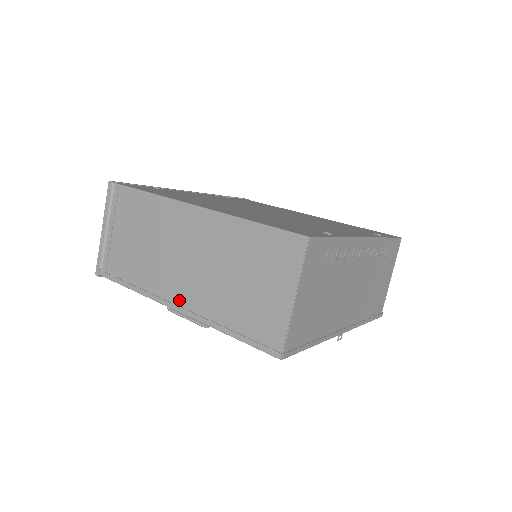
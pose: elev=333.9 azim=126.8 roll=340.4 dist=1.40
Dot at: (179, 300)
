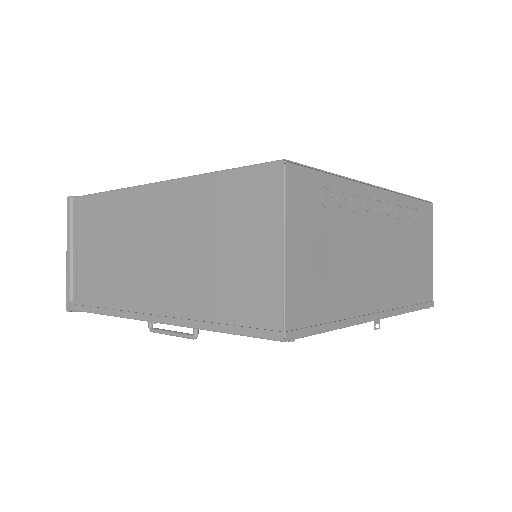
Dot at: (153, 307)
